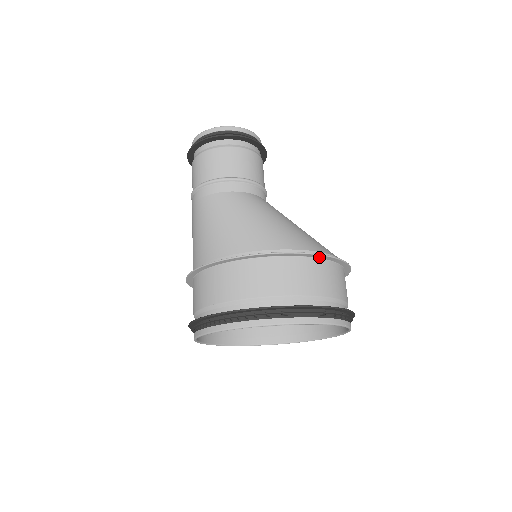
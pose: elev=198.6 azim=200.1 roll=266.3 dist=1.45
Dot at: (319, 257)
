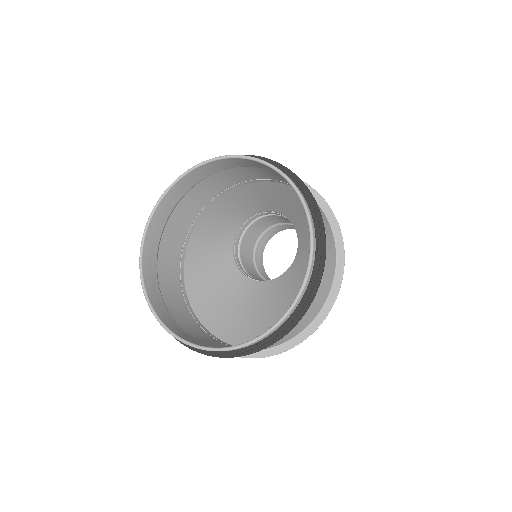
Dot at: (331, 222)
